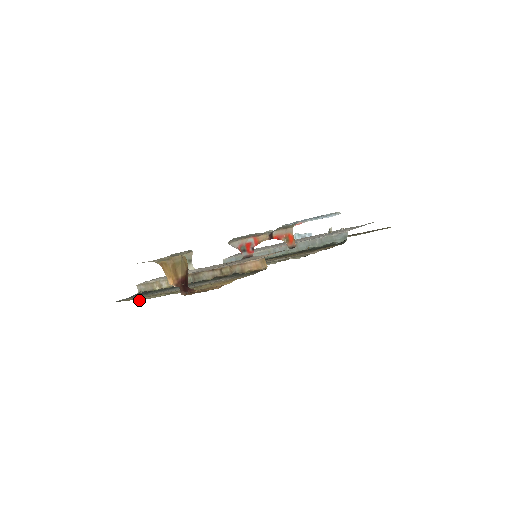
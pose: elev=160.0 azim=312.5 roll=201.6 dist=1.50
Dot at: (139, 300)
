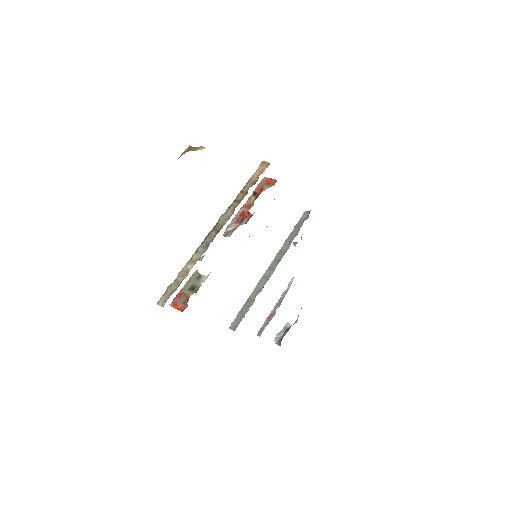
Dot at: occluded
